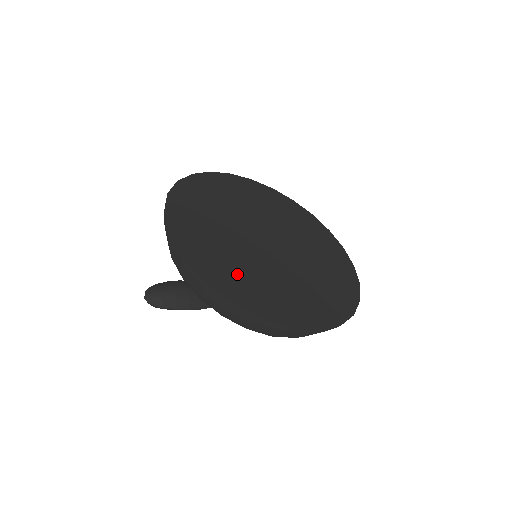
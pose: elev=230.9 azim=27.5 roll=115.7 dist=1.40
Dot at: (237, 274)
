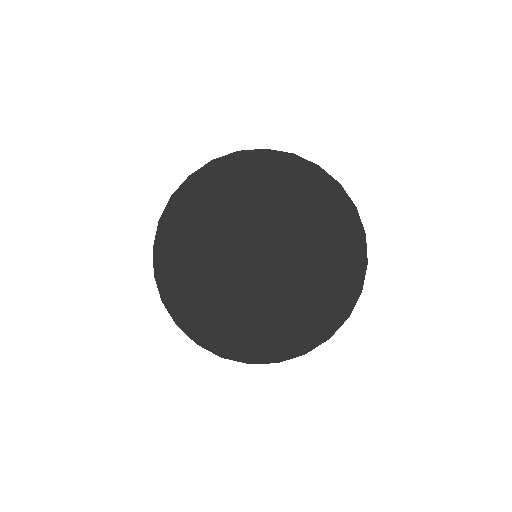
Dot at: (196, 296)
